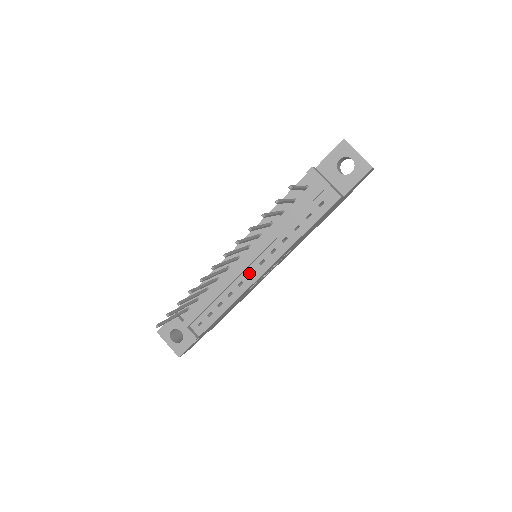
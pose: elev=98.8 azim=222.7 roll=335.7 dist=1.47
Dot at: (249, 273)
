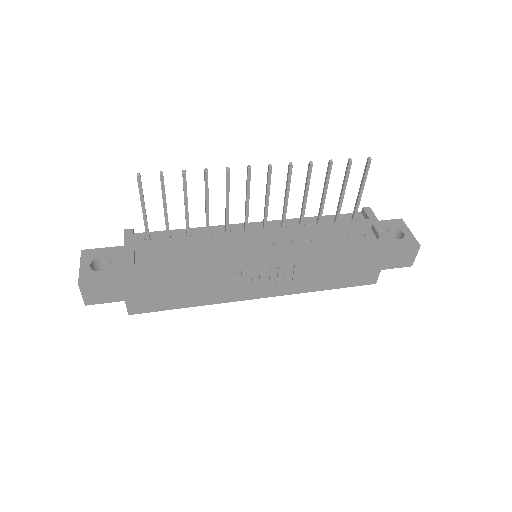
Dot at: (248, 246)
